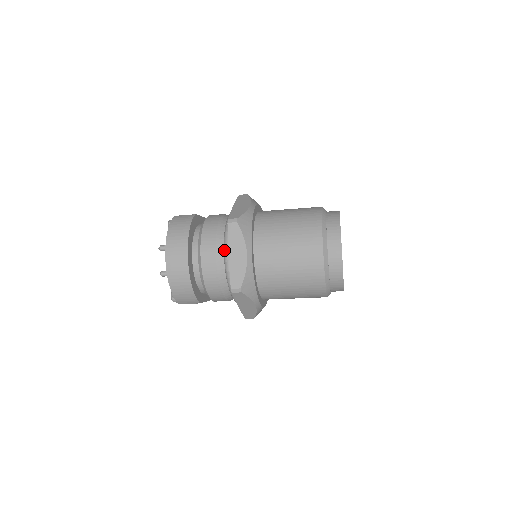
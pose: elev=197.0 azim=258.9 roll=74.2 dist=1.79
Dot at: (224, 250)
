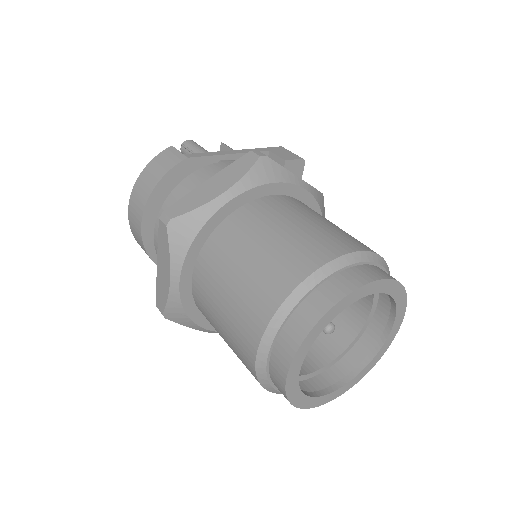
Dot at: occluded
